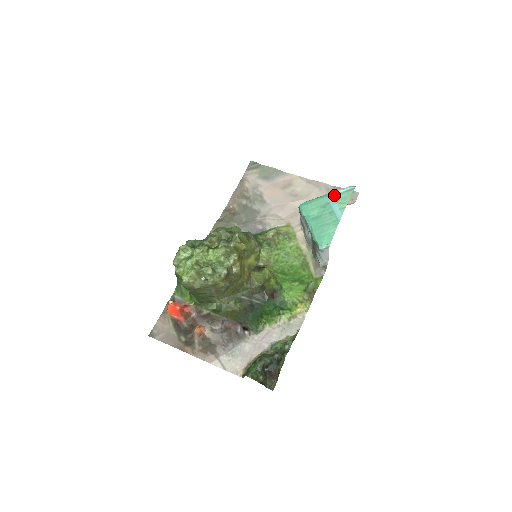
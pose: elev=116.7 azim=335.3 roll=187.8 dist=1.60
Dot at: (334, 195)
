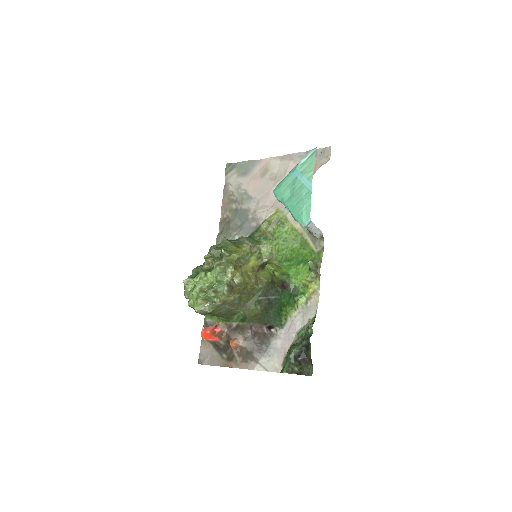
Dot at: (299, 167)
